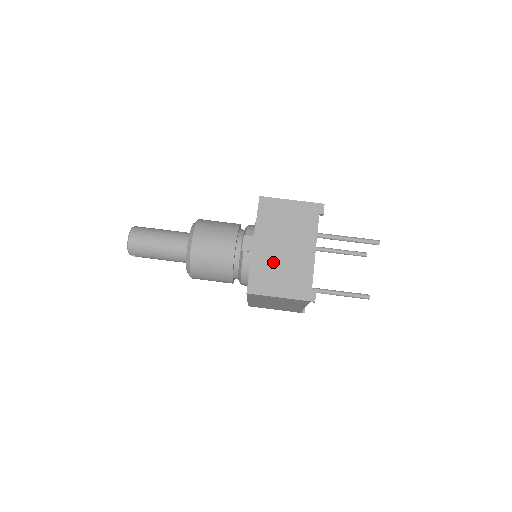
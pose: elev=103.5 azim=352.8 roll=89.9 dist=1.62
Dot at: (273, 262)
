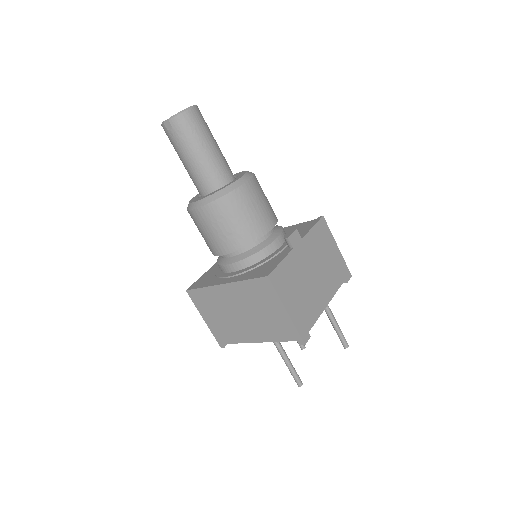
Dot at: (300, 275)
